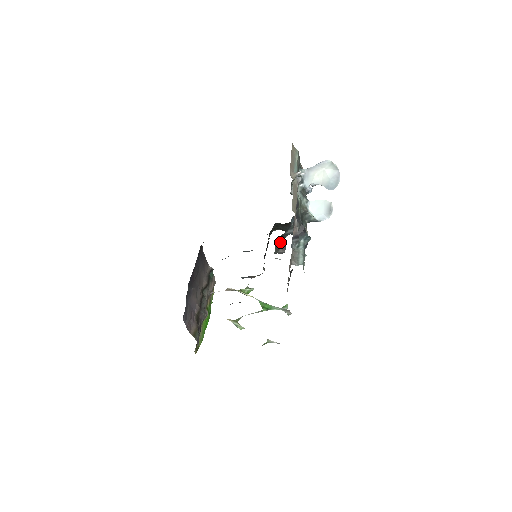
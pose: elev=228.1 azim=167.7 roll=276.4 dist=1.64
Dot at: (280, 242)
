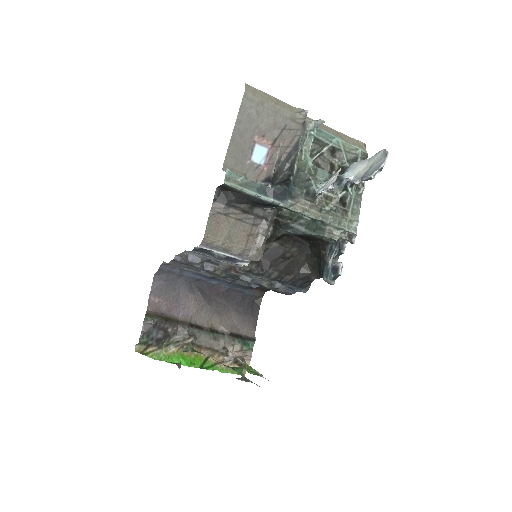
Dot at: (273, 221)
